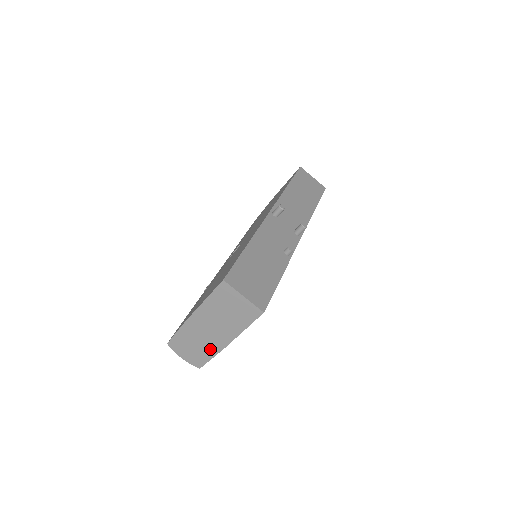
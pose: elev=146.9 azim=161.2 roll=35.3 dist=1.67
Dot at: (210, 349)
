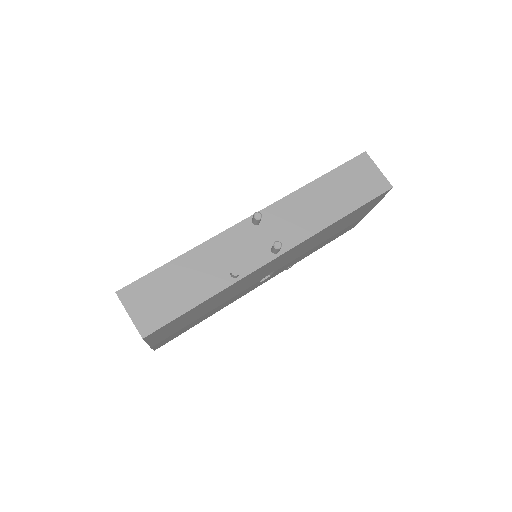
Dot at: occluded
